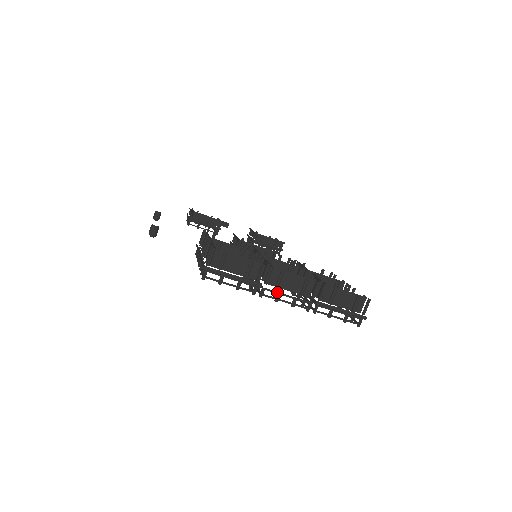
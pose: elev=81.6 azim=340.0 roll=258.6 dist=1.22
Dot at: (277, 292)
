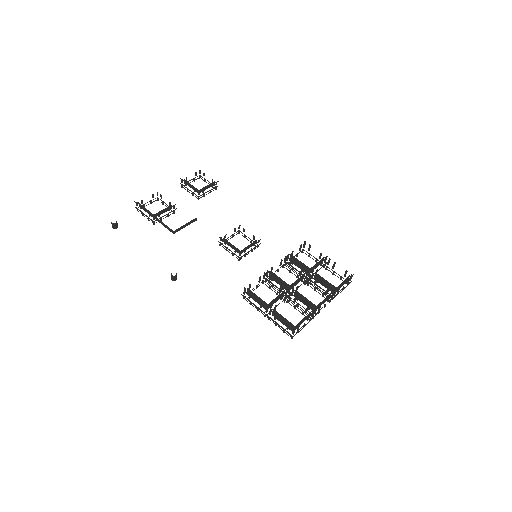
Dot at: (319, 311)
